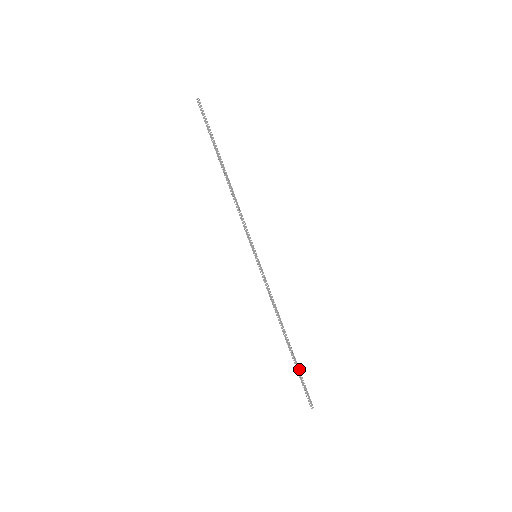
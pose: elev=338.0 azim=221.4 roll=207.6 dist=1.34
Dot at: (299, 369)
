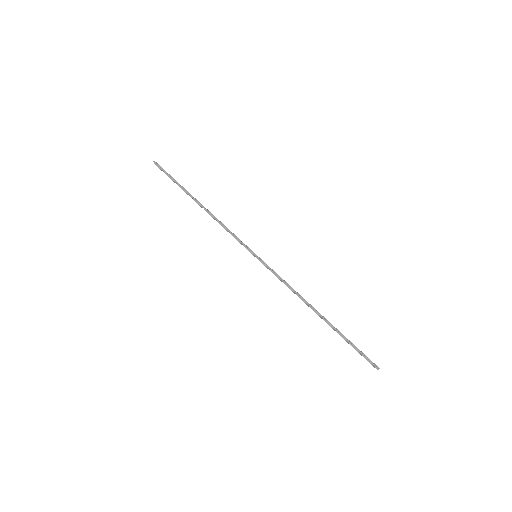
Dot at: (345, 337)
